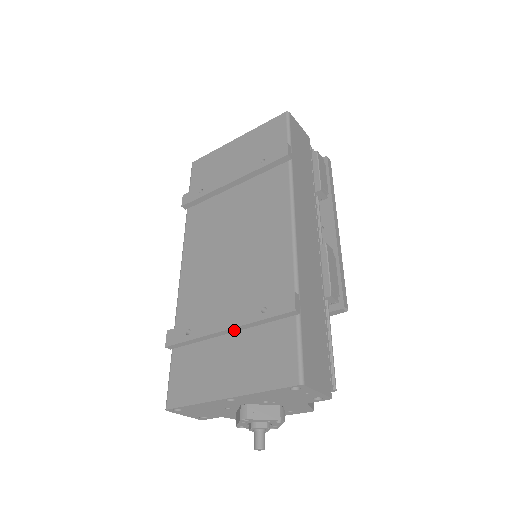
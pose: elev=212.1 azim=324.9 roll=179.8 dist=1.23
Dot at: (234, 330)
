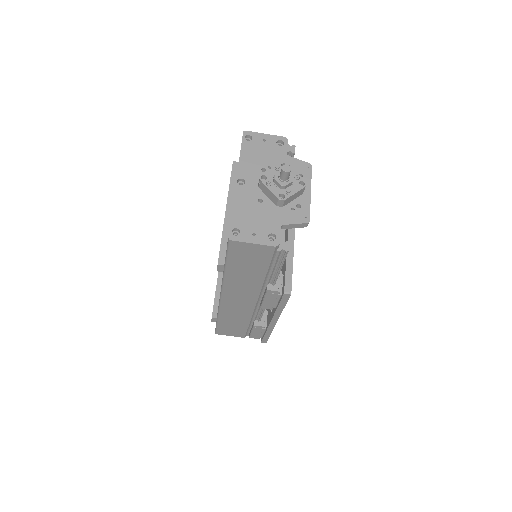
Dot at: (230, 205)
